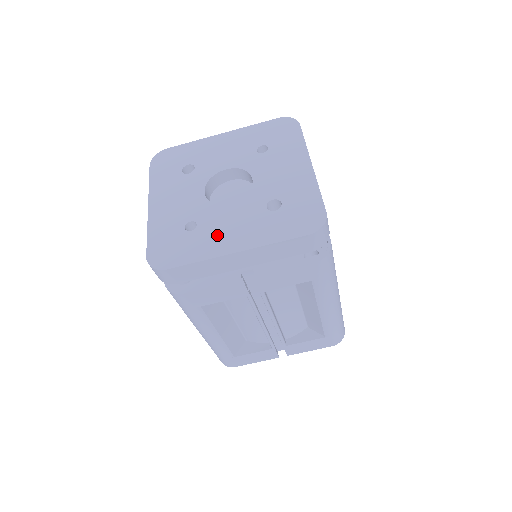
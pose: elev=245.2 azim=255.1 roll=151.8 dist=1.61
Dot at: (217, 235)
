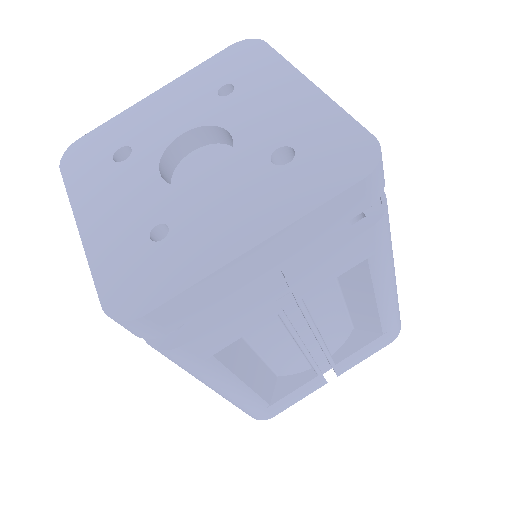
Dot at: (209, 231)
